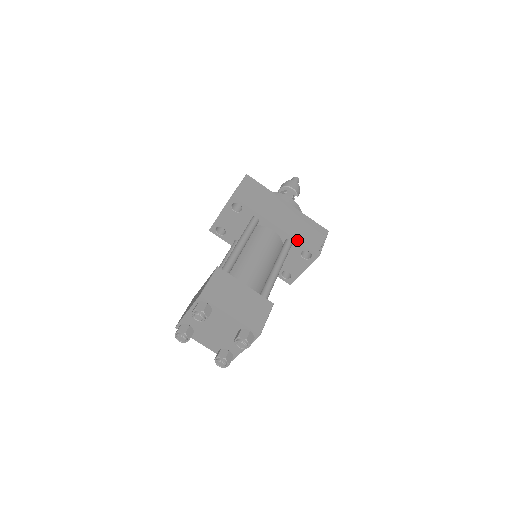
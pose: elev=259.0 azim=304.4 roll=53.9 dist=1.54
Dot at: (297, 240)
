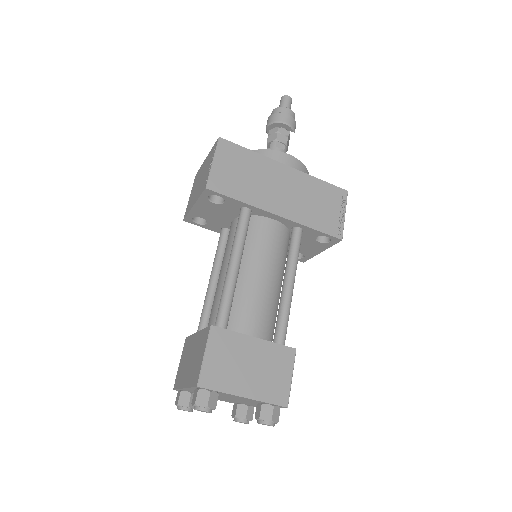
Dot at: (309, 227)
